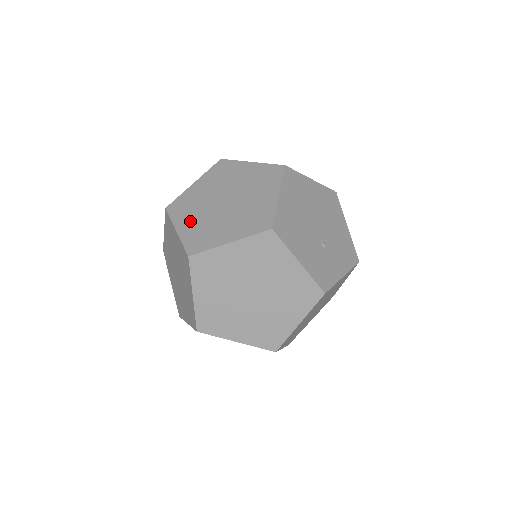
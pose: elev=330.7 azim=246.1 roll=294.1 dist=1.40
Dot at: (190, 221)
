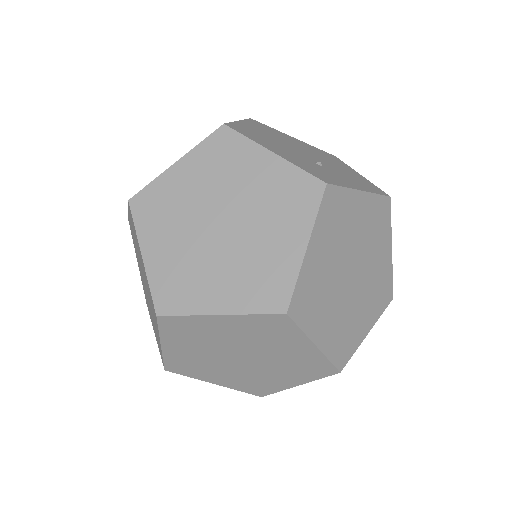
Dot at: occluded
